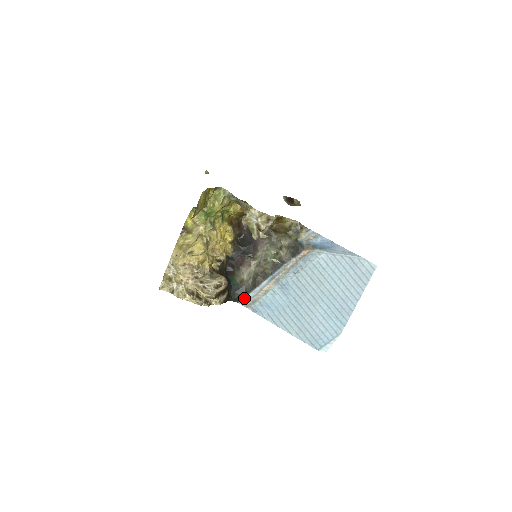
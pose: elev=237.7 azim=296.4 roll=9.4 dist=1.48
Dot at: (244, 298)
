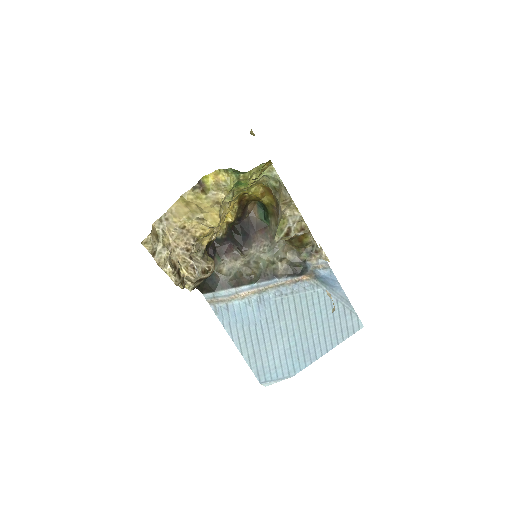
Dot at: (212, 292)
